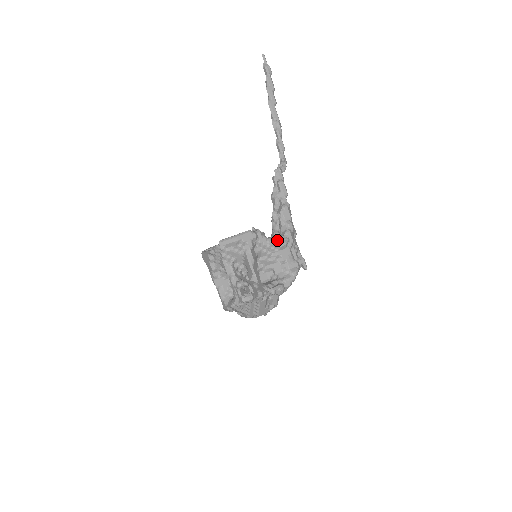
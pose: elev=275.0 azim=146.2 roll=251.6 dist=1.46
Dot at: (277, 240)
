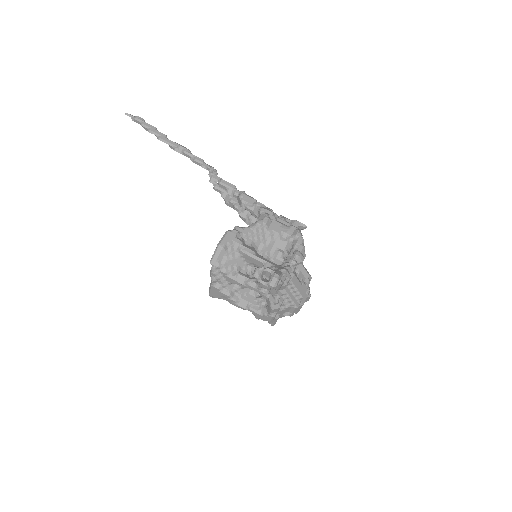
Dot at: (258, 221)
